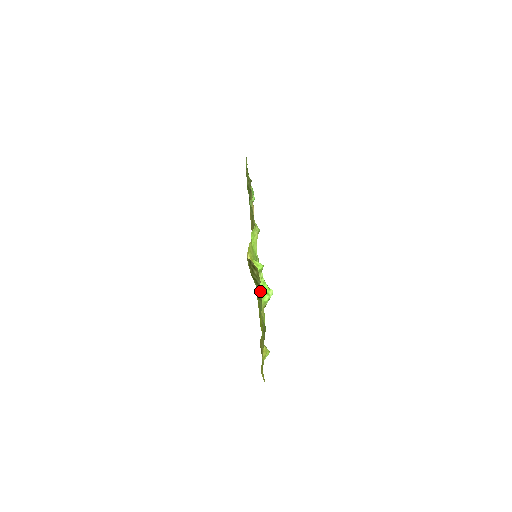
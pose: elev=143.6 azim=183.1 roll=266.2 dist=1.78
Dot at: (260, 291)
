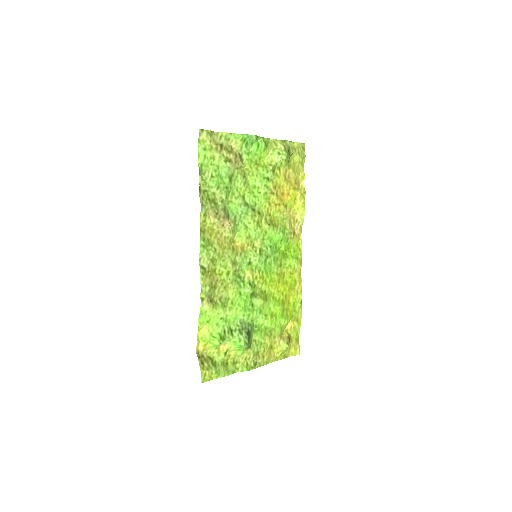
Dot at: (215, 378)
